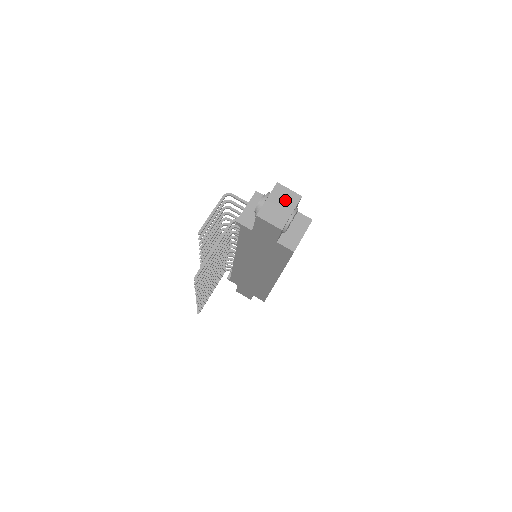
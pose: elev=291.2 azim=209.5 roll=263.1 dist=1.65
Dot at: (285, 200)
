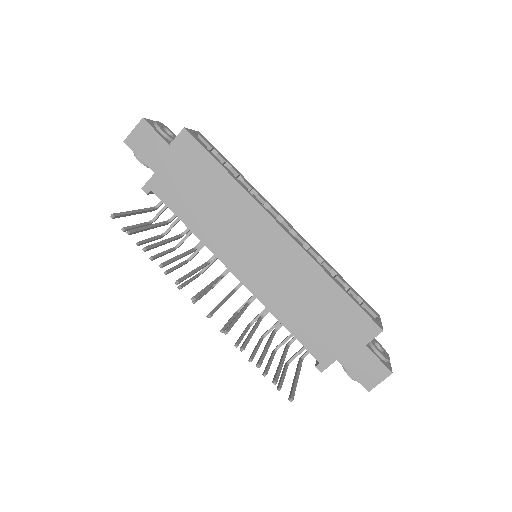
Dot at: occluded
